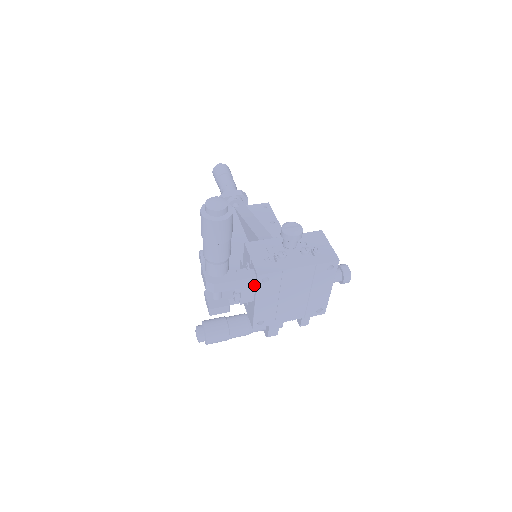
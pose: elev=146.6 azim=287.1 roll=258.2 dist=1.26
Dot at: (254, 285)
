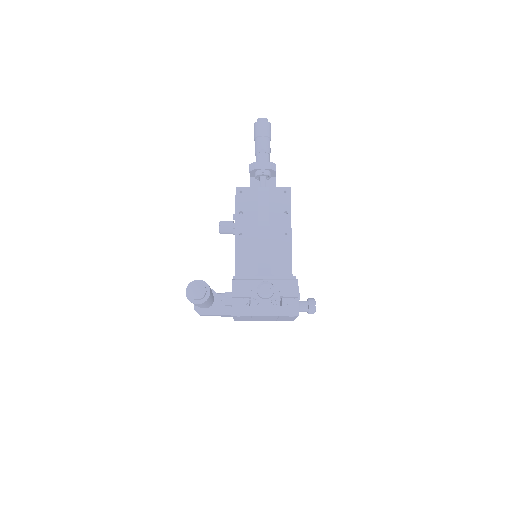
Dot at: occluded
